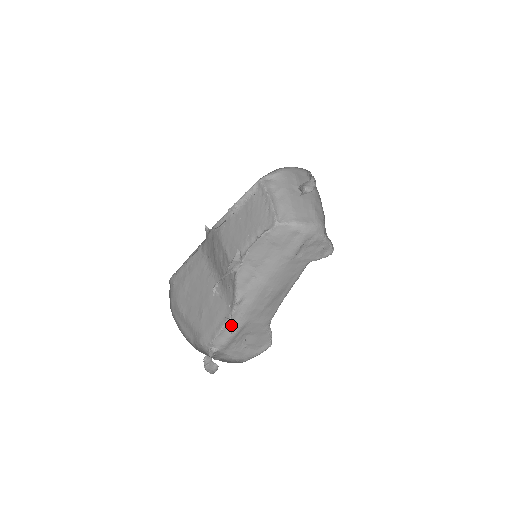
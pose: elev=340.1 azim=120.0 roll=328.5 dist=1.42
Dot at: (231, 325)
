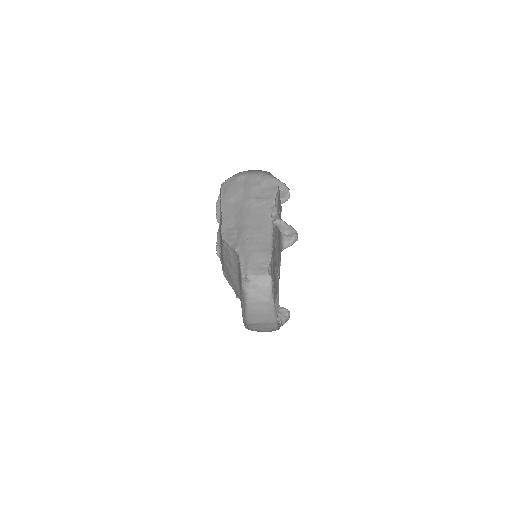
Dot at: (244, 261)
